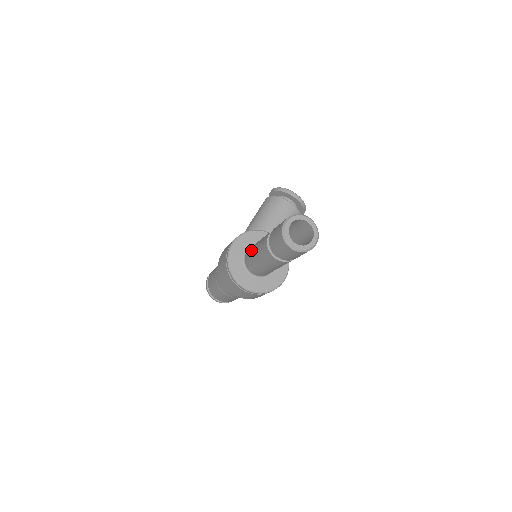
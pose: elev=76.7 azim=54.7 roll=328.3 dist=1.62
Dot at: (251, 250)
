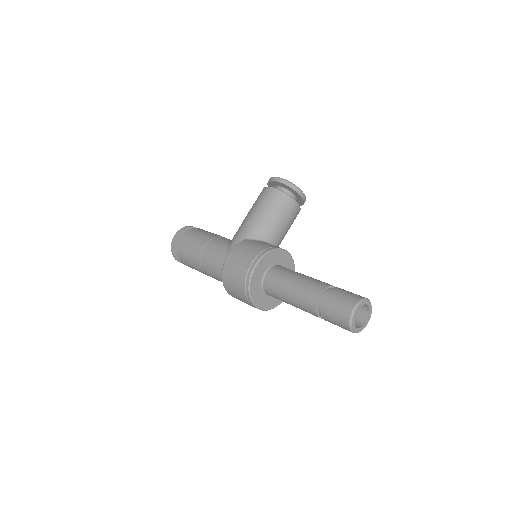
Dot at: (279, 283)
